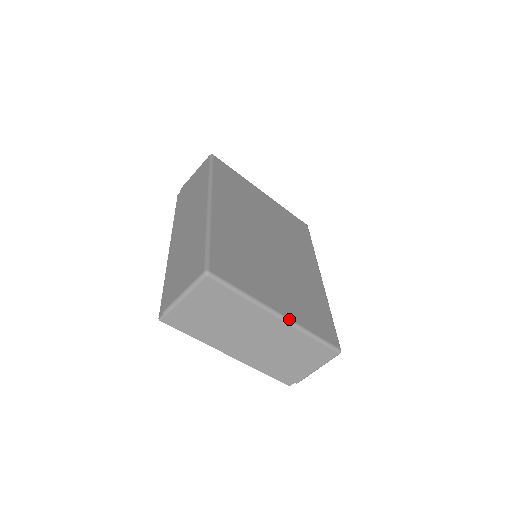
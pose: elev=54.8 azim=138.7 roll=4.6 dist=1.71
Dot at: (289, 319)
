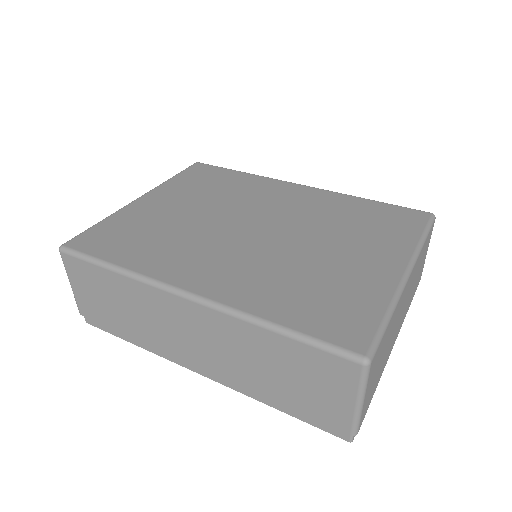
Dot at: (410, 262)
